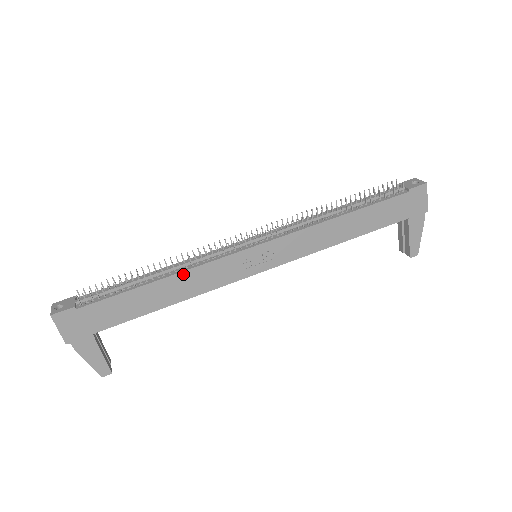
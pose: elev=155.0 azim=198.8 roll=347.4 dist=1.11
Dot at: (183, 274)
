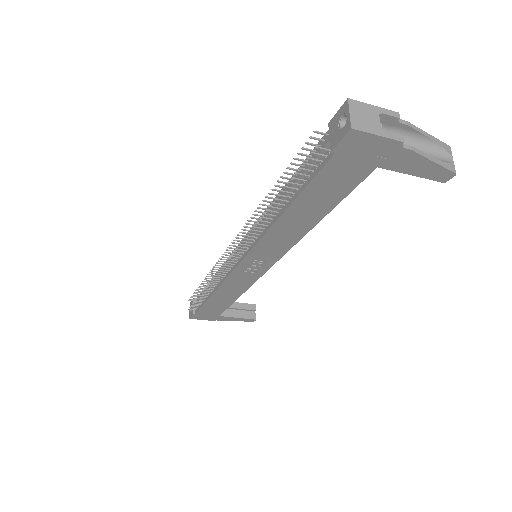
Dot at: (219, 290)
